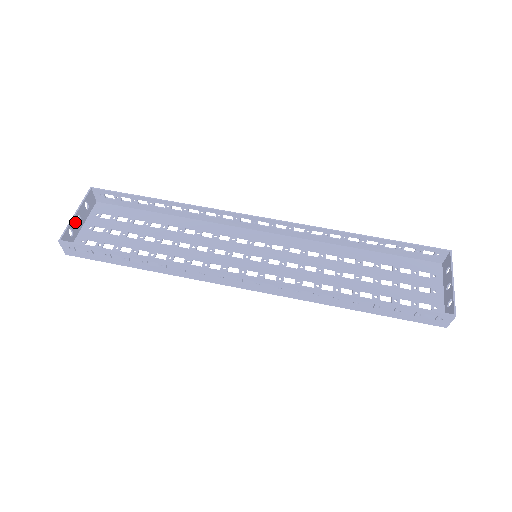
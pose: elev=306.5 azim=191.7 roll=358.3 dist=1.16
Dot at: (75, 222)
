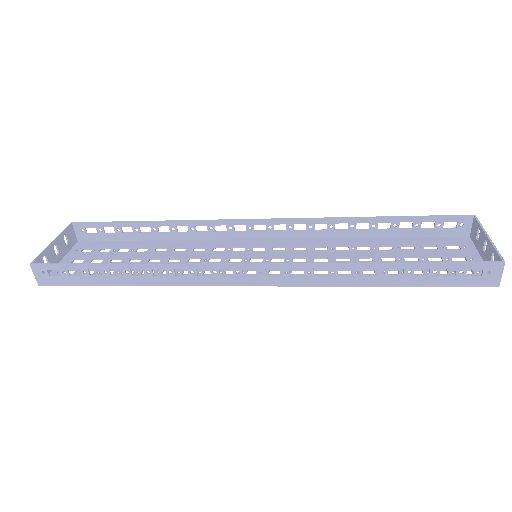
Dot at: (51, 252)
